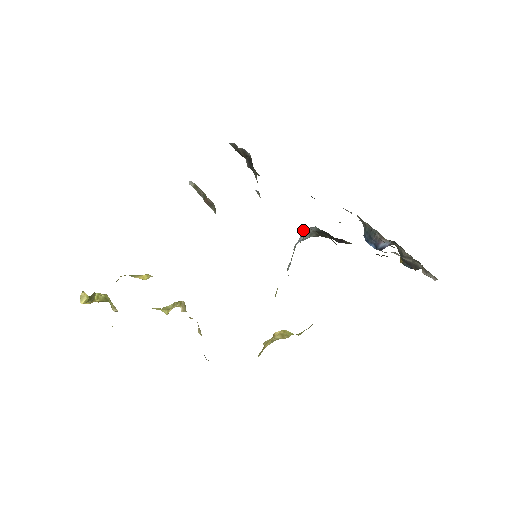
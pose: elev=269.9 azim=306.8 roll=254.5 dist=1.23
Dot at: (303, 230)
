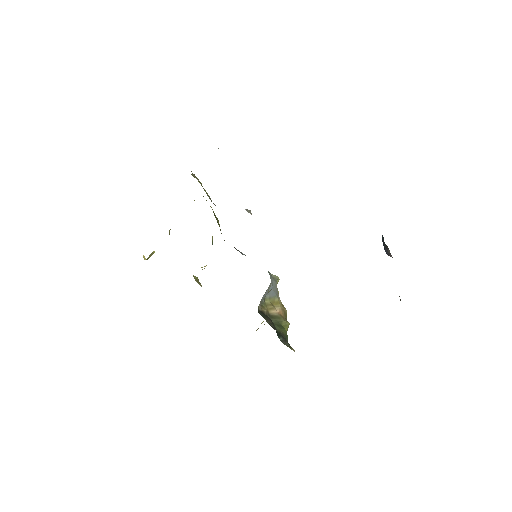
Dot at: occluded
